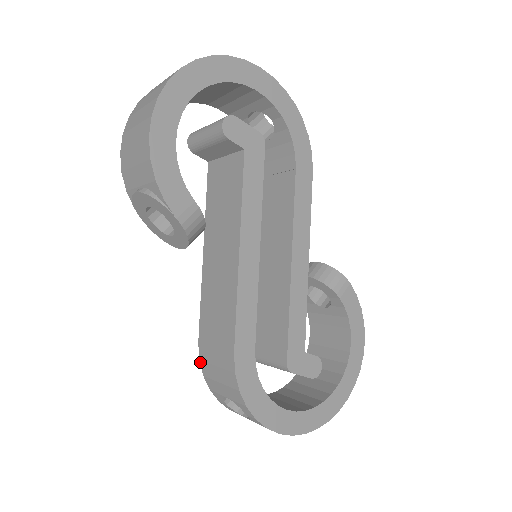
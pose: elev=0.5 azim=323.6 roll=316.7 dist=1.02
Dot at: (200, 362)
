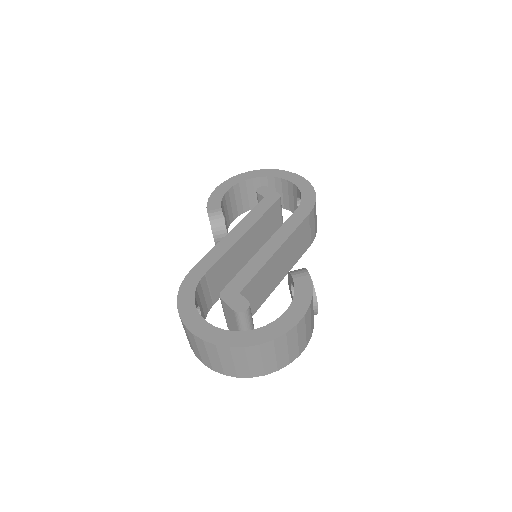
Dot at: occluded
